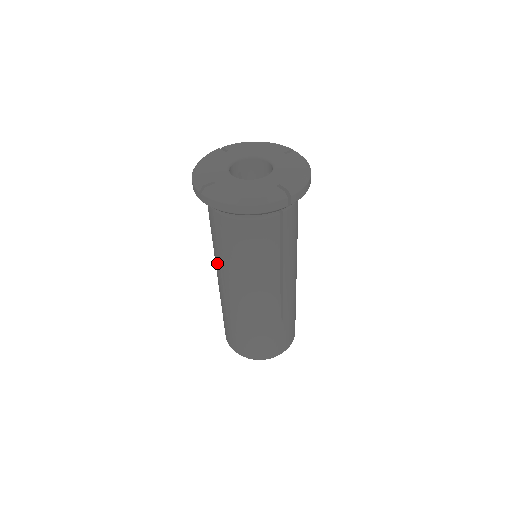
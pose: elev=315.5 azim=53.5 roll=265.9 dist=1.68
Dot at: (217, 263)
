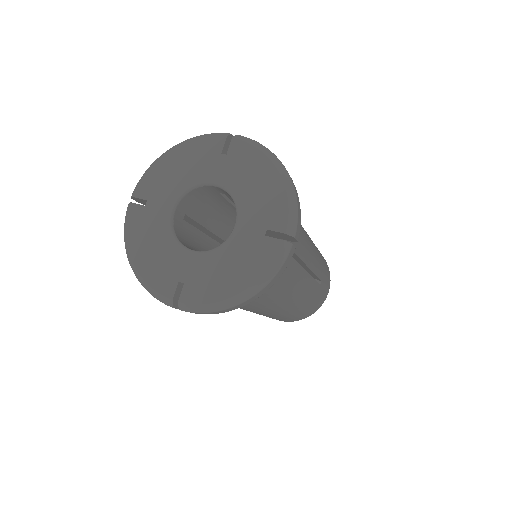
Dot at: occluded
